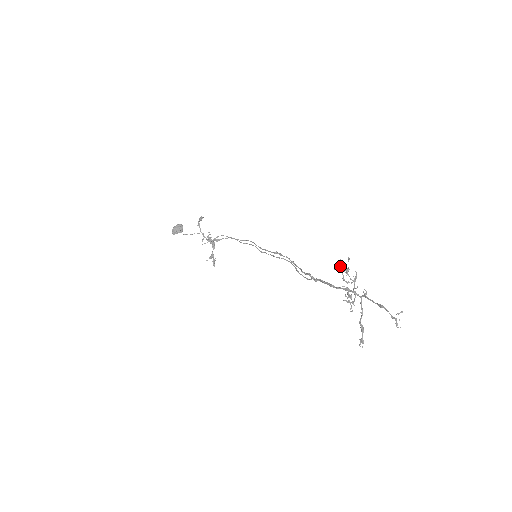
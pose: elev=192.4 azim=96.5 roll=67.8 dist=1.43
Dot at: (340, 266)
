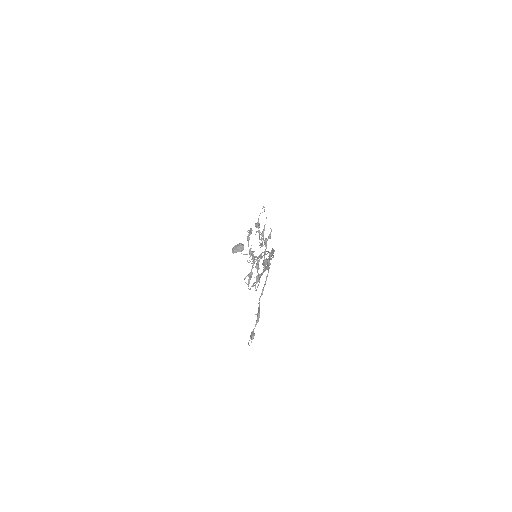
Dot at: (264, 226)
